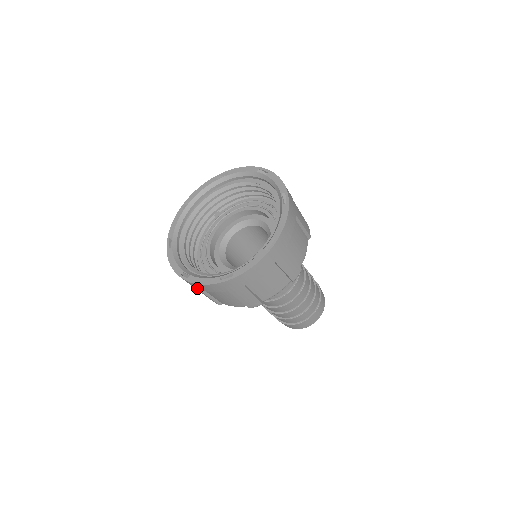
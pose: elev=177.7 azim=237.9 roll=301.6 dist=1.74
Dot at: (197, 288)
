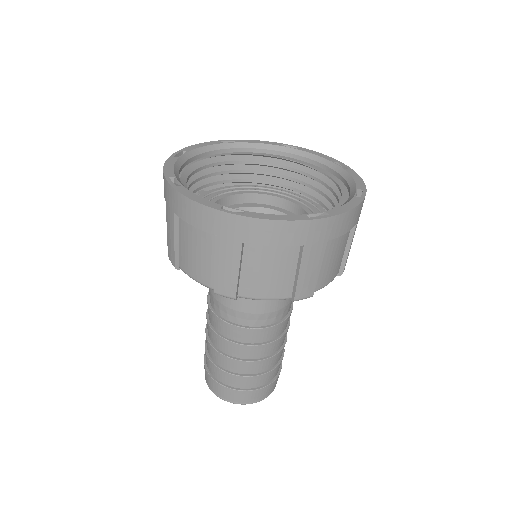
Dot at: (245, 239)
